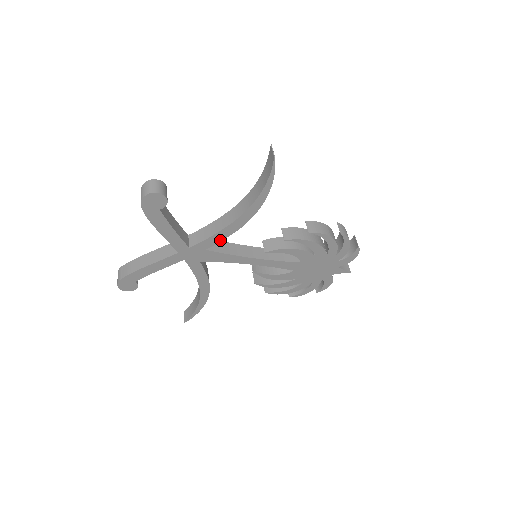
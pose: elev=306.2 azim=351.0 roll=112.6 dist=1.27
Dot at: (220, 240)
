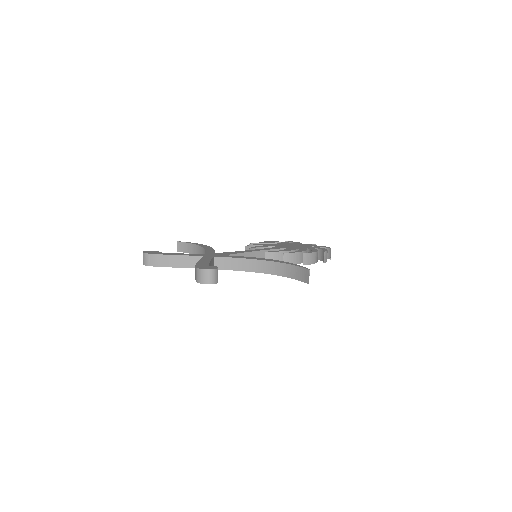
Dot at: occluded
